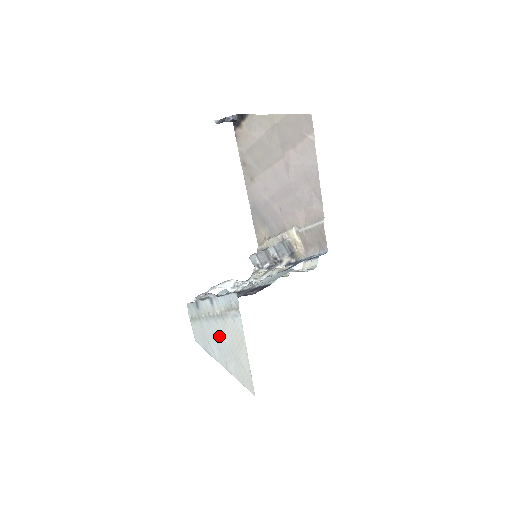
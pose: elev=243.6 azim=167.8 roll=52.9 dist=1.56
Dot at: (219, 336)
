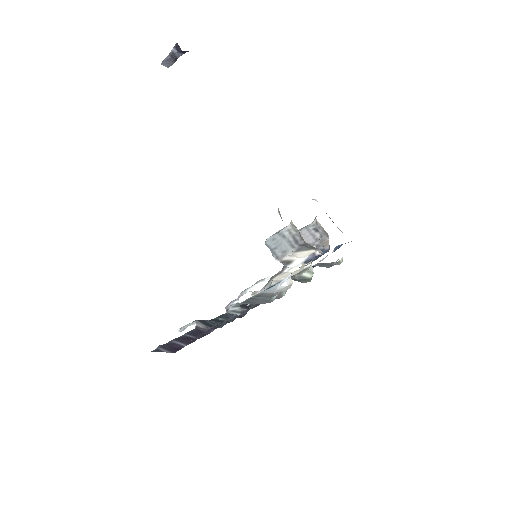
Dot at: occluded
